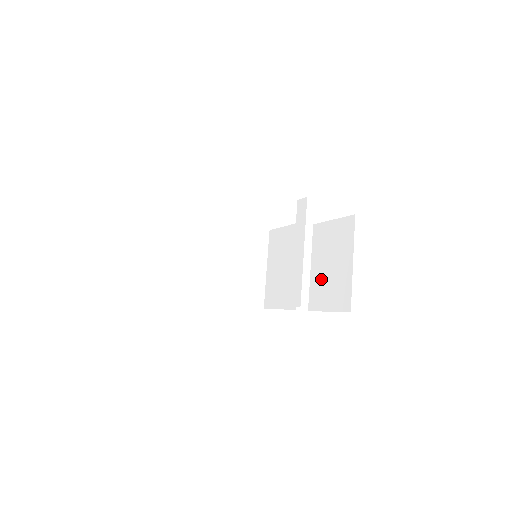
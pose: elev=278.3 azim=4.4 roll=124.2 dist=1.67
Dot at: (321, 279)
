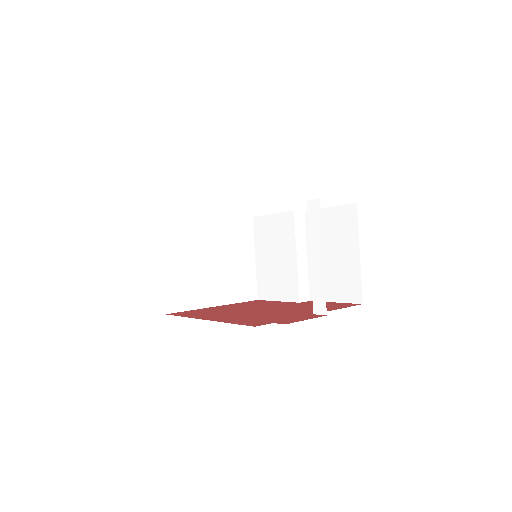
Dot at: occluded
